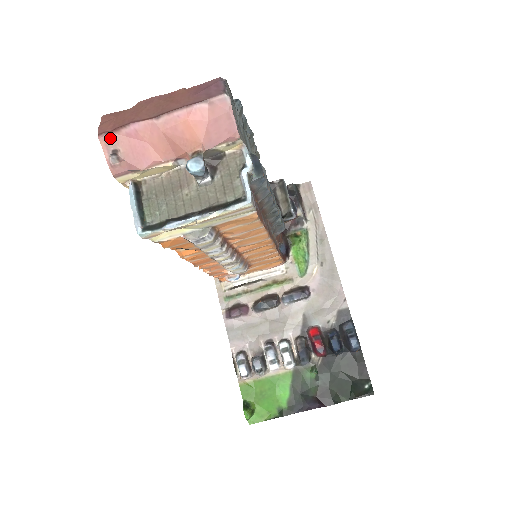
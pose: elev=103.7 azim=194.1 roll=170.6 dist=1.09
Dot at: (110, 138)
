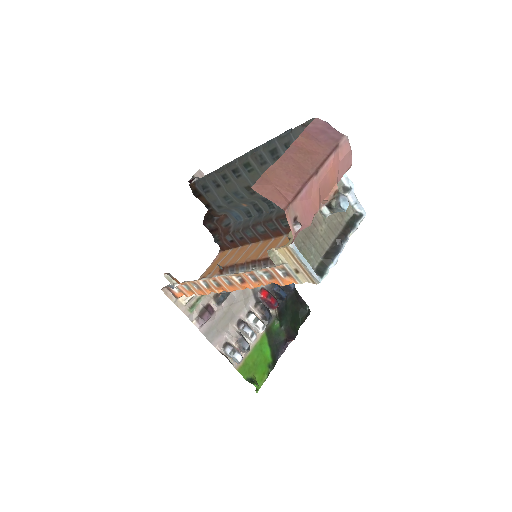
Dot at: (291, 208)
